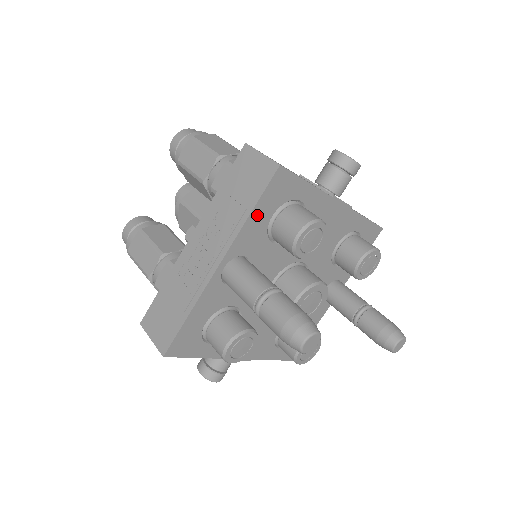
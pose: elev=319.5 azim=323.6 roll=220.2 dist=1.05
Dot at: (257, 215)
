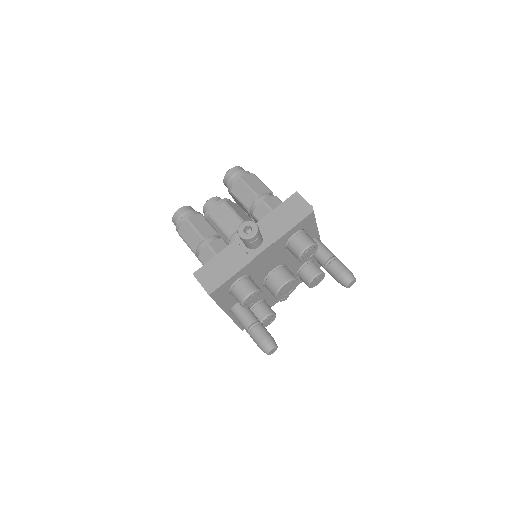
Dot at: (222, 302)
